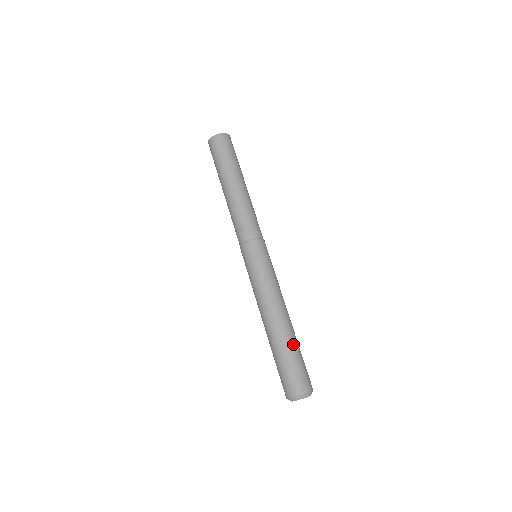
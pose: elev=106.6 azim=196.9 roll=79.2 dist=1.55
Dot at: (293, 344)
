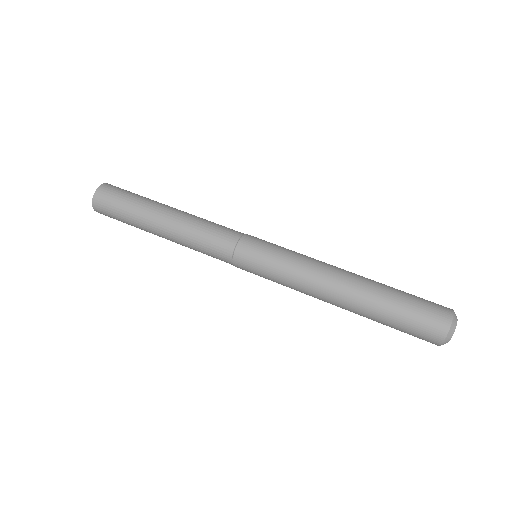
Dot at: (386, 290)
